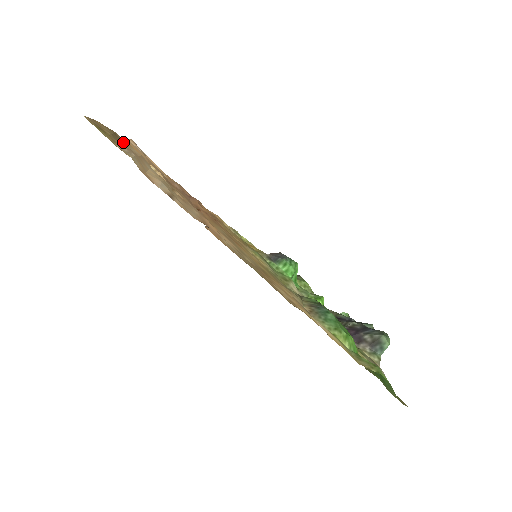
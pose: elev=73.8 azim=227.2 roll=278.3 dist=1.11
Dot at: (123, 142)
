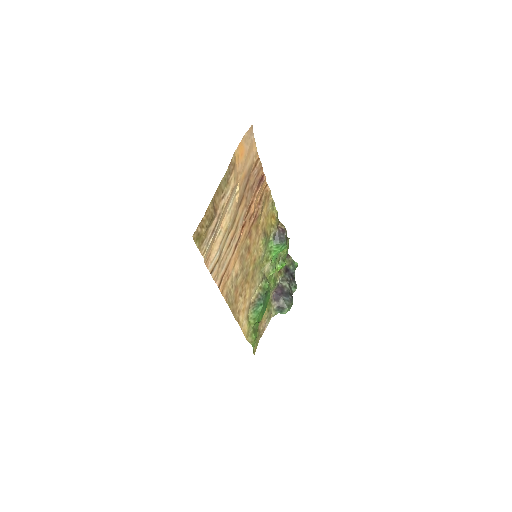
Dot at: (216, 216)
